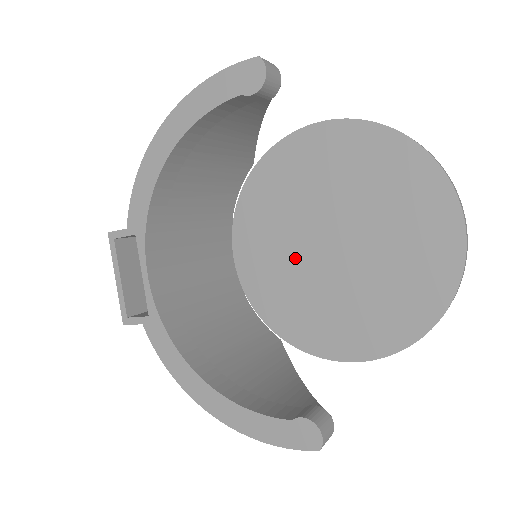
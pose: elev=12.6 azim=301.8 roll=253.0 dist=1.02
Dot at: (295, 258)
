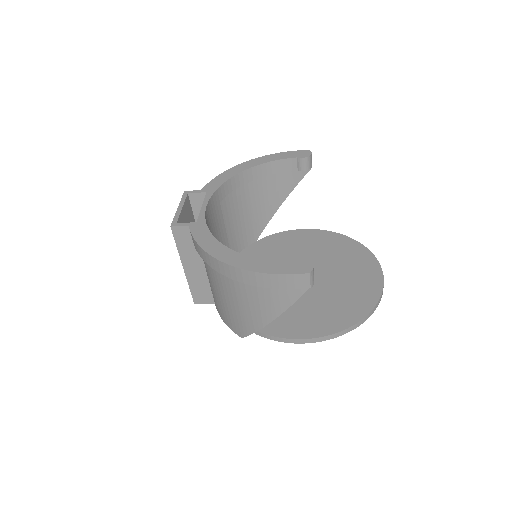
Dot at: occluded
